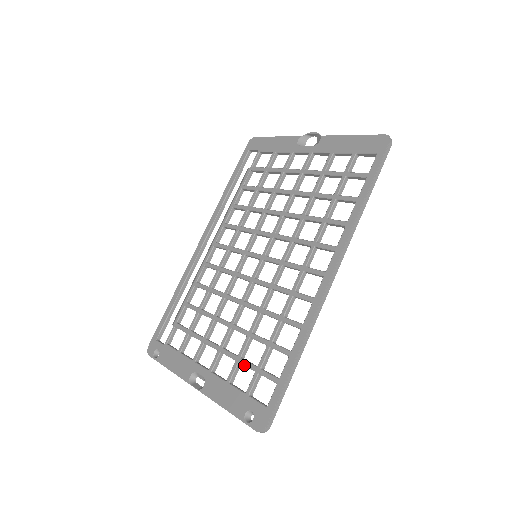
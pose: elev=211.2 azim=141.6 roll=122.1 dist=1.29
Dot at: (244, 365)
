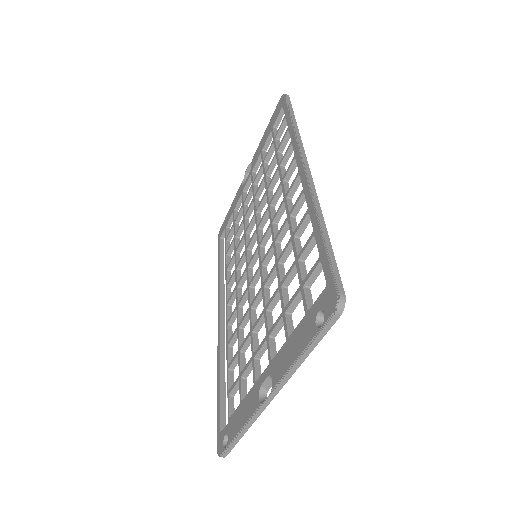
Dot at: (290, 305)
